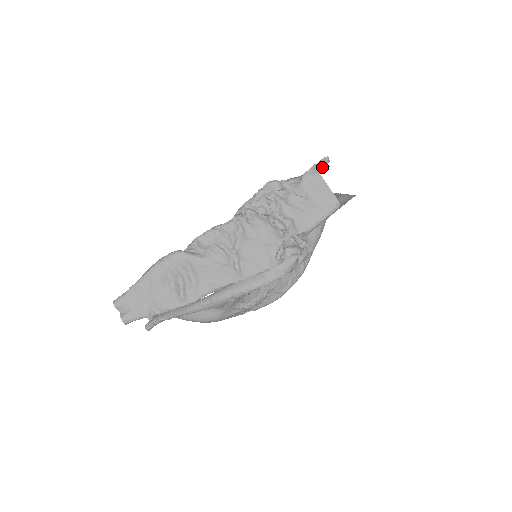
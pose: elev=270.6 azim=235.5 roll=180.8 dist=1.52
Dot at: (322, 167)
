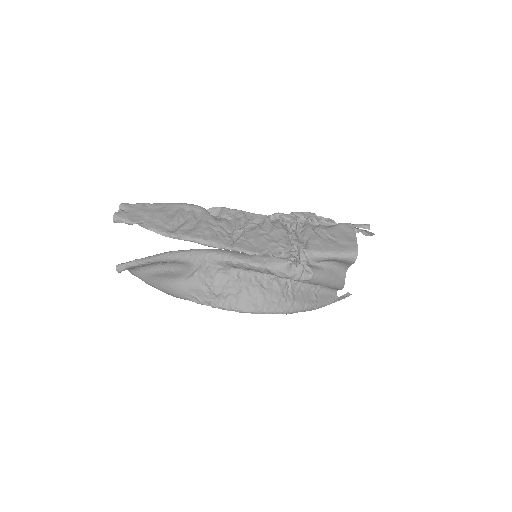
Dot at: (360, 227)
